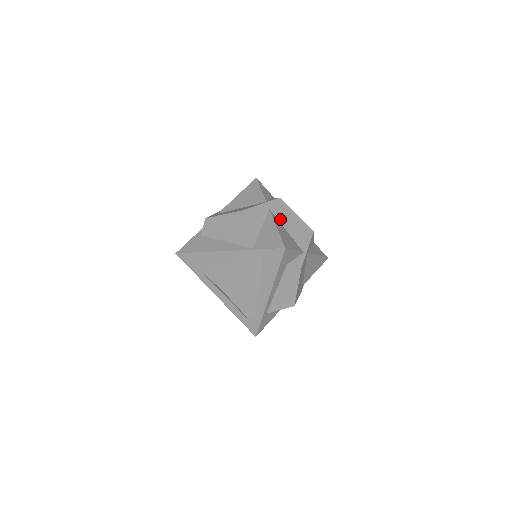
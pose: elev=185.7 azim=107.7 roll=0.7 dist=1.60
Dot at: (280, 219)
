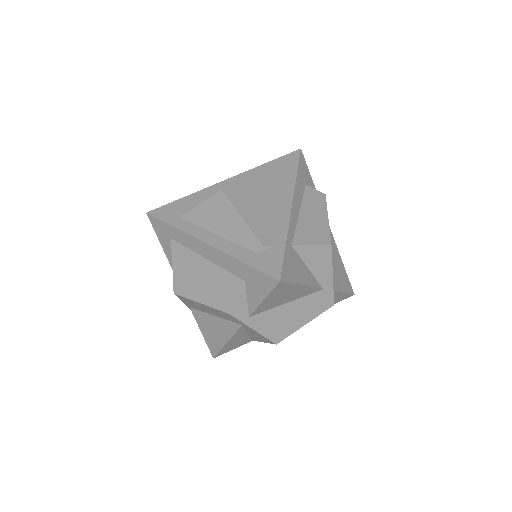
Dot at: occluded
